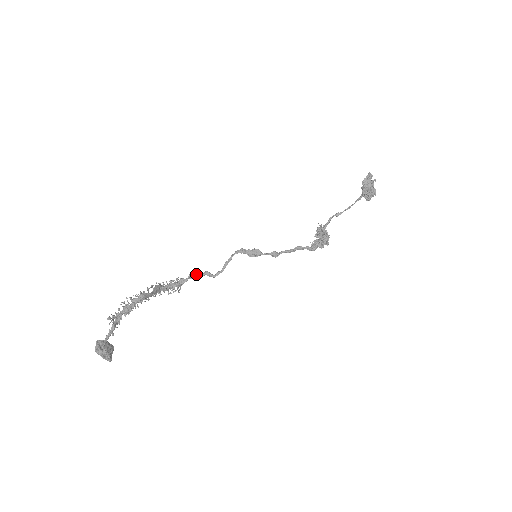
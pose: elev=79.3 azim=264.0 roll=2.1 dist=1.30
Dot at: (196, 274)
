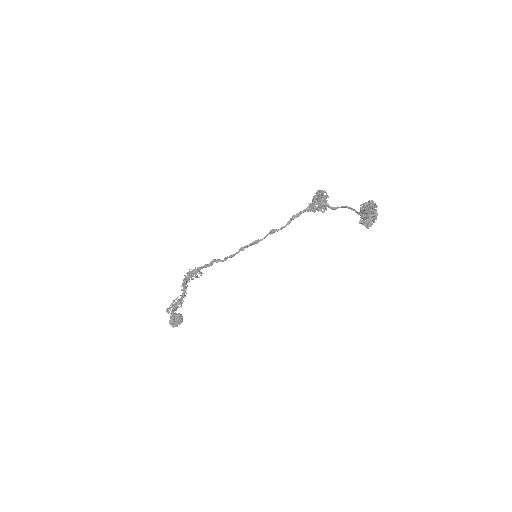
Dot at: occluded
